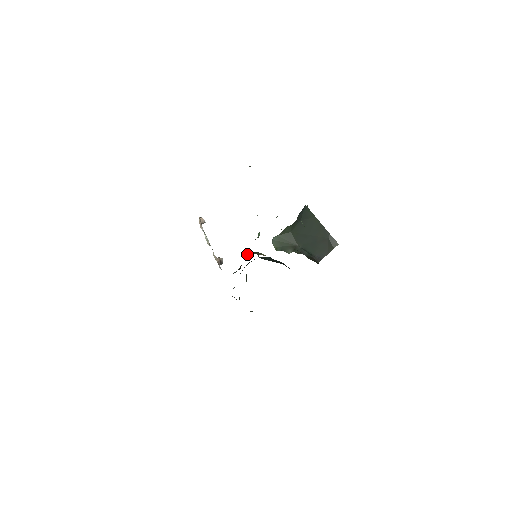
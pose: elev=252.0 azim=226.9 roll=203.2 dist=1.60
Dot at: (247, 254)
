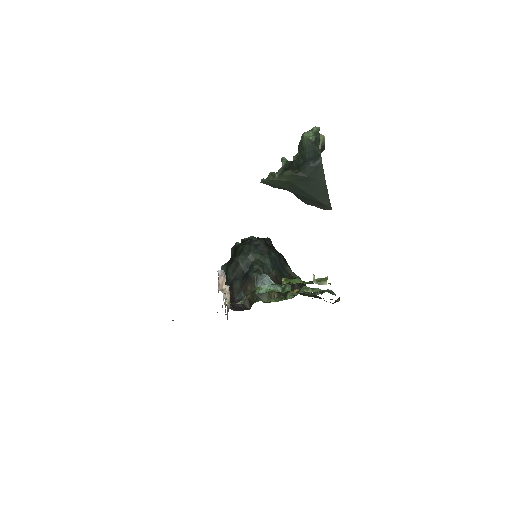
Dot at: occluded
